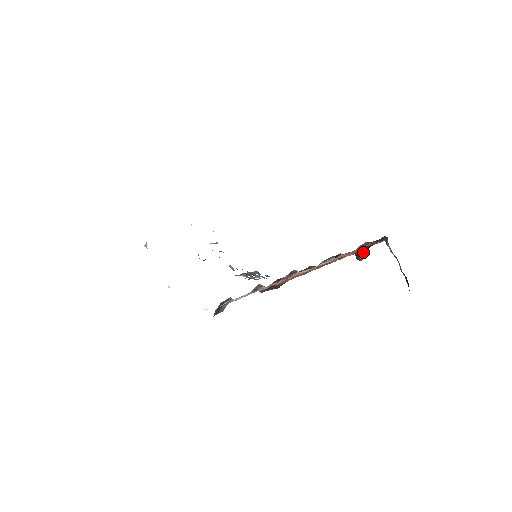
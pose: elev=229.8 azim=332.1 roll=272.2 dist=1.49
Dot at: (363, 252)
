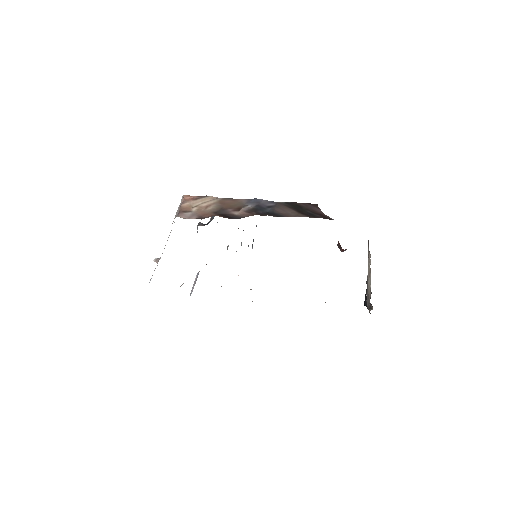
Dot at: (346, 249)
